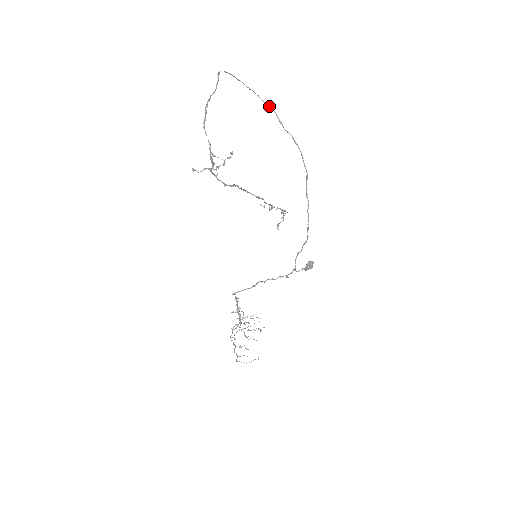
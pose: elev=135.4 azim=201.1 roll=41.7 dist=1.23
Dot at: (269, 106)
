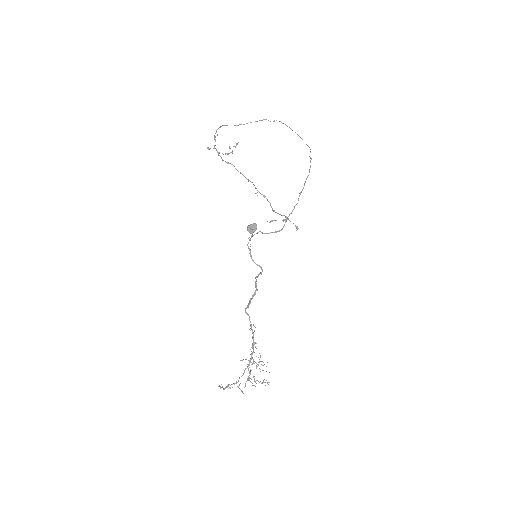
Dot at: occluded
